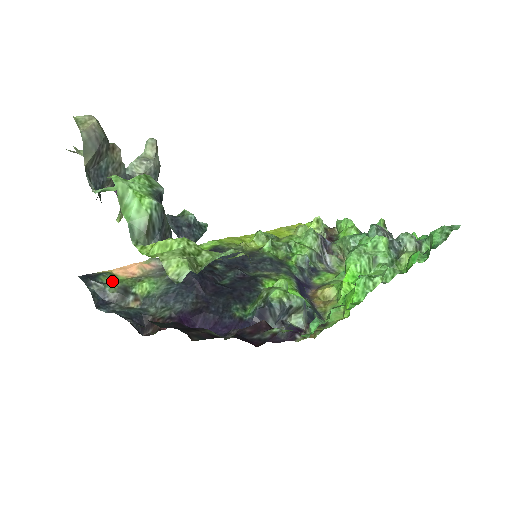
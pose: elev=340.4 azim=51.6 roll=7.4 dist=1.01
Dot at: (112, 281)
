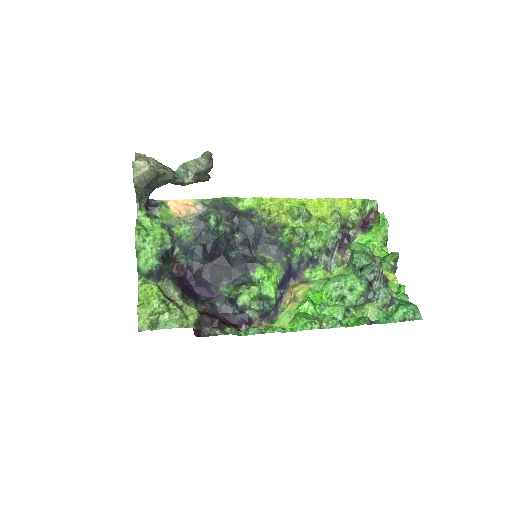
Dot at: (162, 215)
